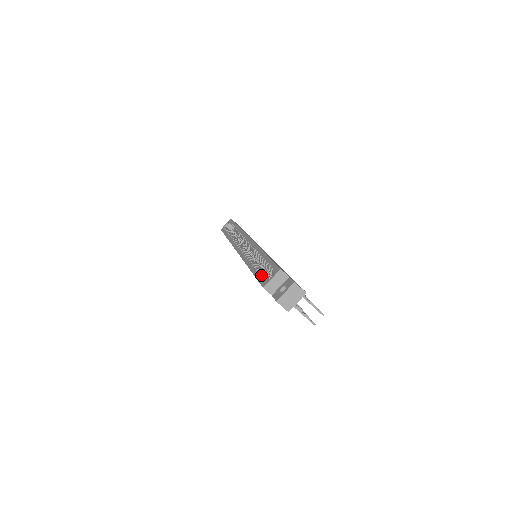
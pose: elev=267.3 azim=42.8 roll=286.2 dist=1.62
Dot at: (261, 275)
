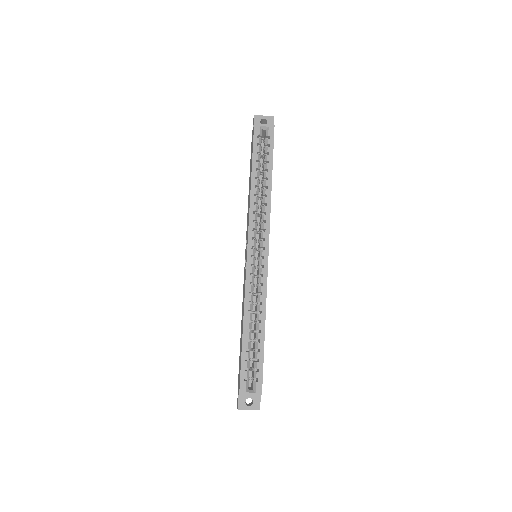
Dot at: (246, 368)
